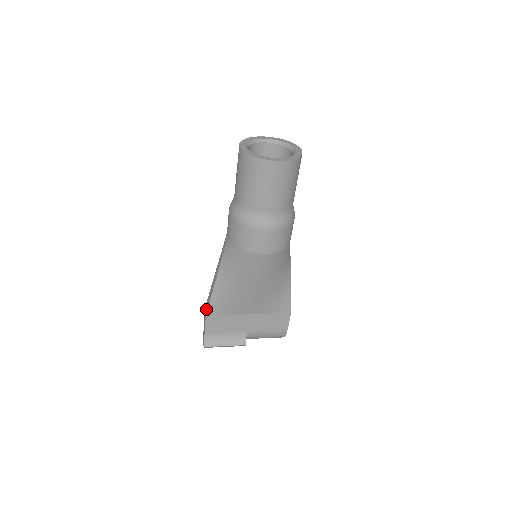
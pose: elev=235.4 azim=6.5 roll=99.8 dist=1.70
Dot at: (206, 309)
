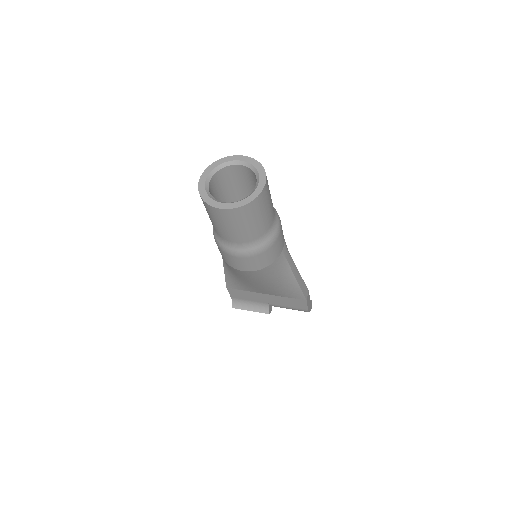
Dot at: occluded
